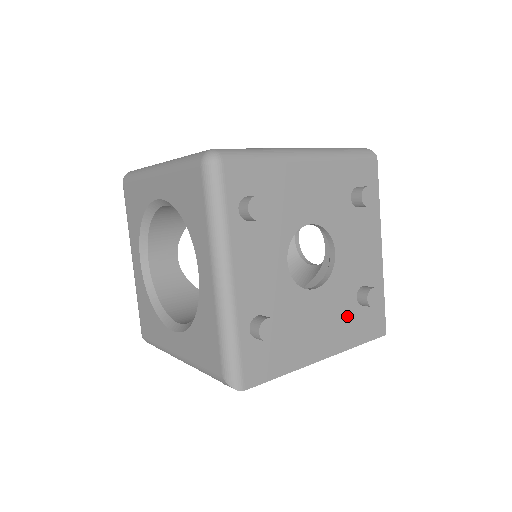
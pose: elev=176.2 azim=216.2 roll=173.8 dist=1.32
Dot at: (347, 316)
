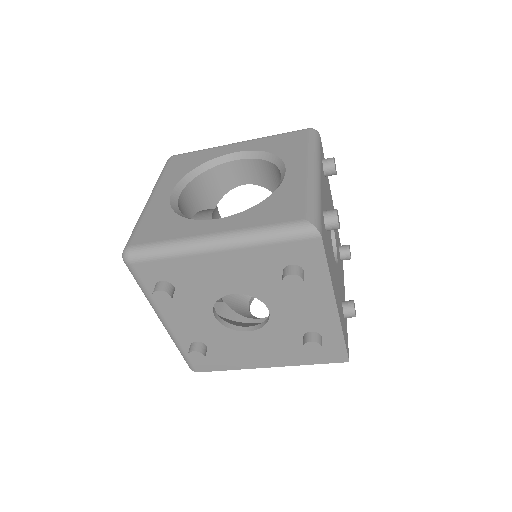
Dot at: (293, 348)
